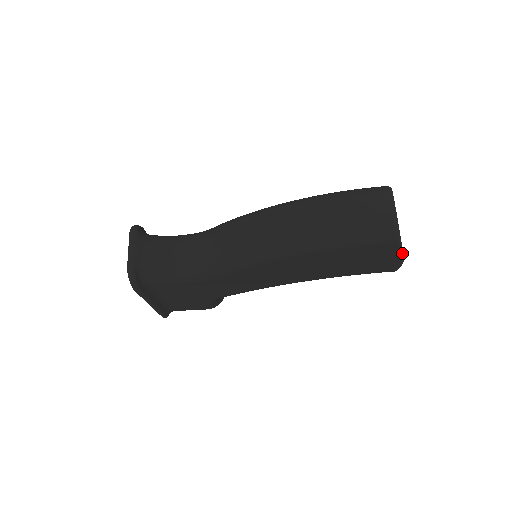
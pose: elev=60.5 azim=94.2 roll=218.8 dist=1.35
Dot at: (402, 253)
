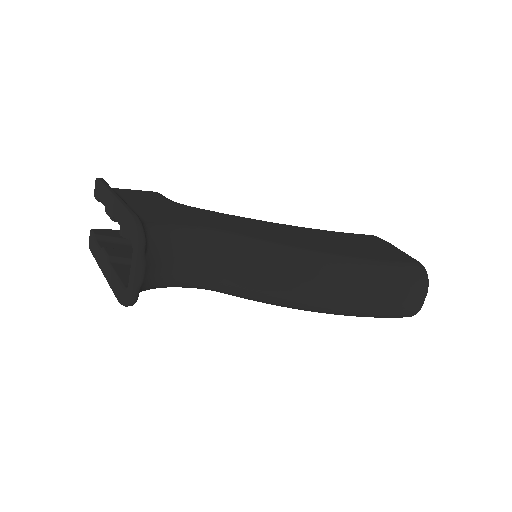
Dot at: occluded
